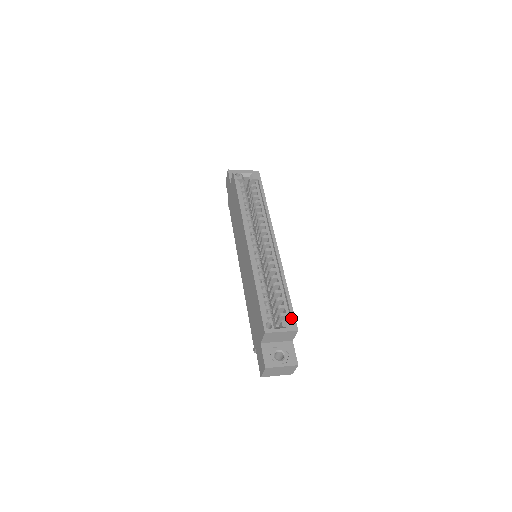
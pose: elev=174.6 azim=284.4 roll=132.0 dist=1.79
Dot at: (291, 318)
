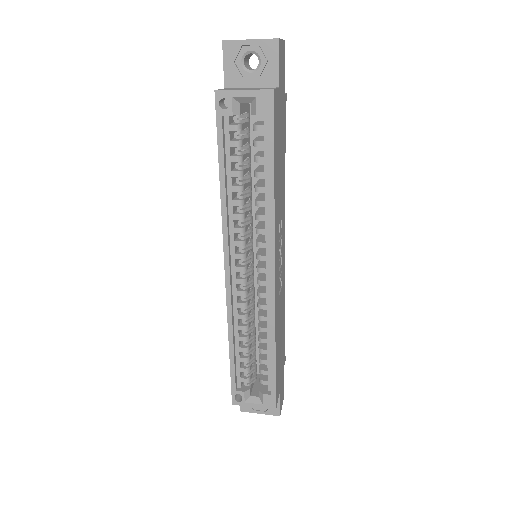
Dot at: (271, 393)
